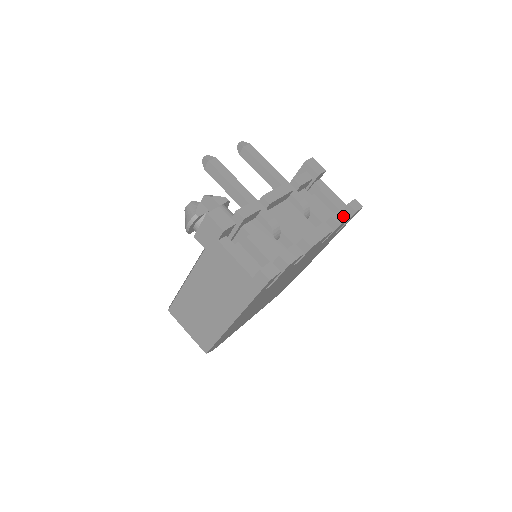
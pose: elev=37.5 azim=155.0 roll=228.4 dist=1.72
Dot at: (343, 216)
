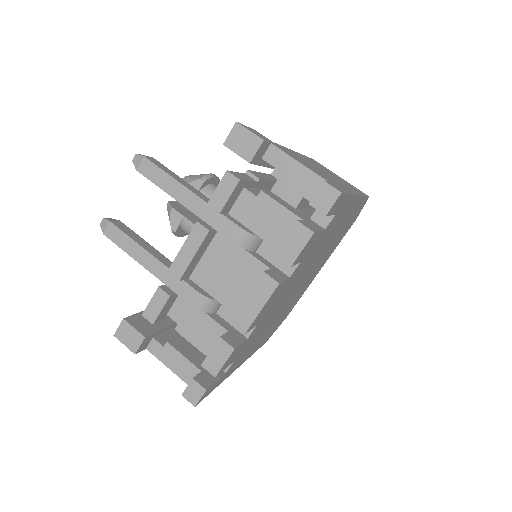
Dot at: (297, 242)
